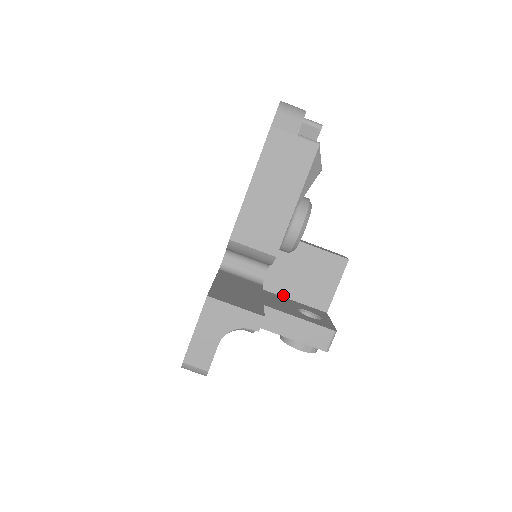
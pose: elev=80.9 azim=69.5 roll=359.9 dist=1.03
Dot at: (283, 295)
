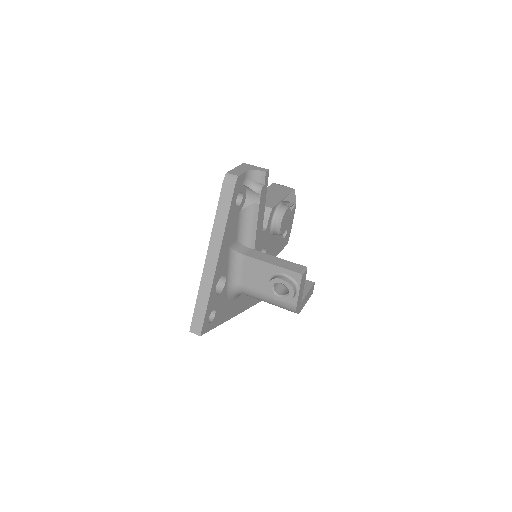
Dot at: occluded
